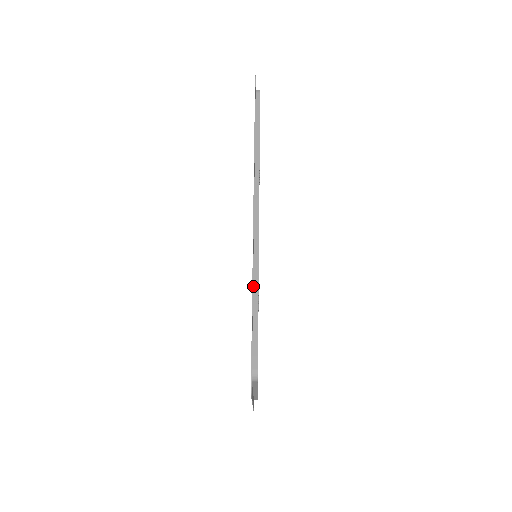
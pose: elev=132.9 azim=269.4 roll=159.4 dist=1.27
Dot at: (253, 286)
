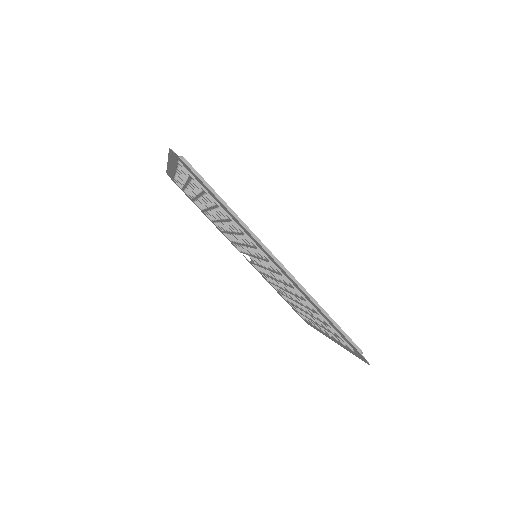
Dot at: (319, 310)
